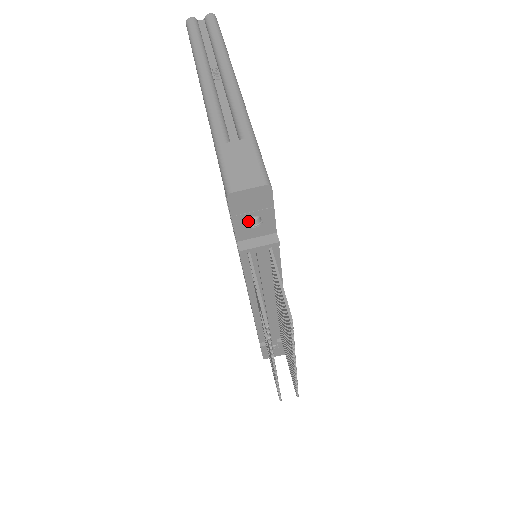
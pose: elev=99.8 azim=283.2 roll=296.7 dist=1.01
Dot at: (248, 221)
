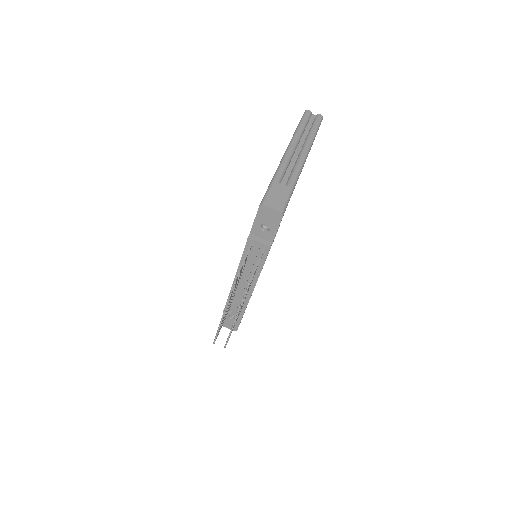
Dot at: (262, 226)
